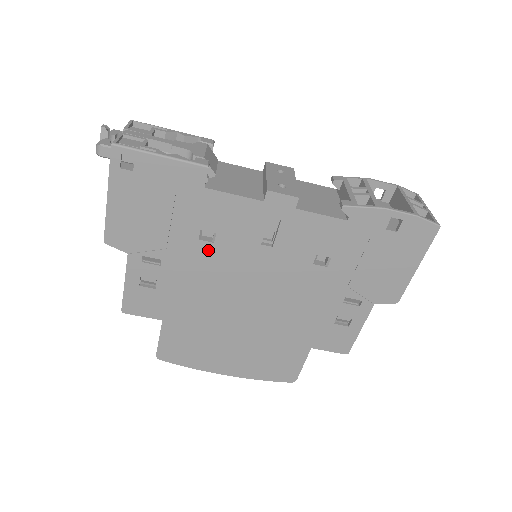
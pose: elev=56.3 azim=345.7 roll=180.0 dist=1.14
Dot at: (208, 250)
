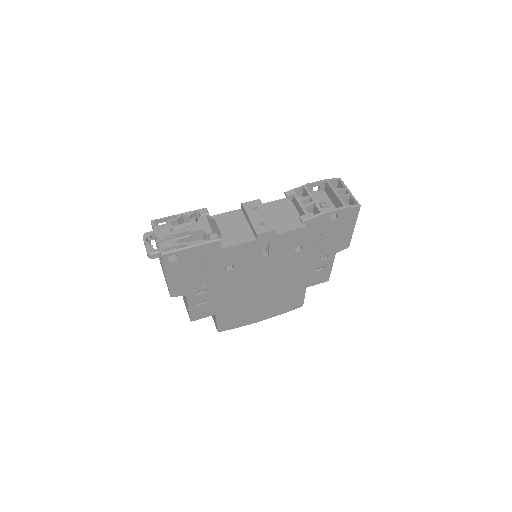
Dot at: (232, 274)
